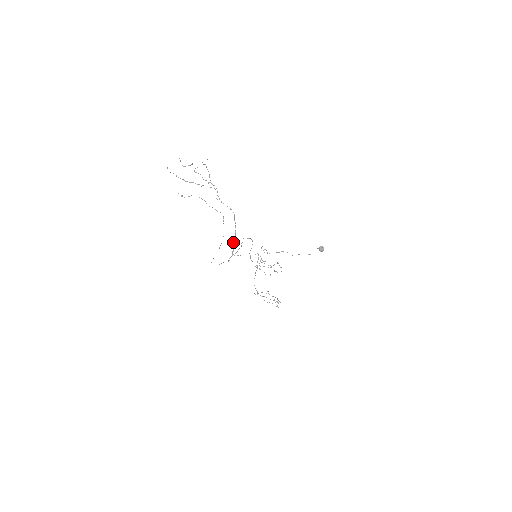
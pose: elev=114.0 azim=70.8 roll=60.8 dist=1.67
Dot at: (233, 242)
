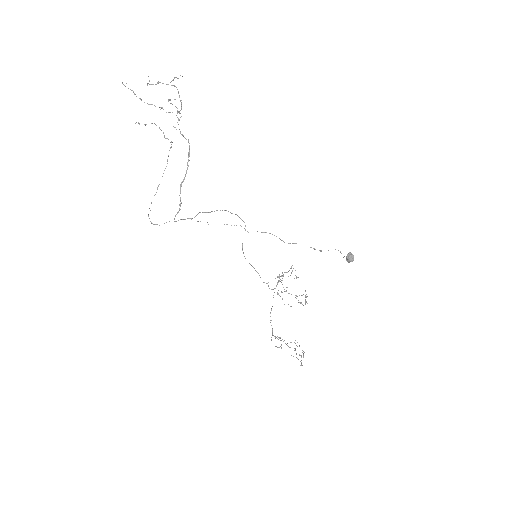
Dot at: (180, 188)
